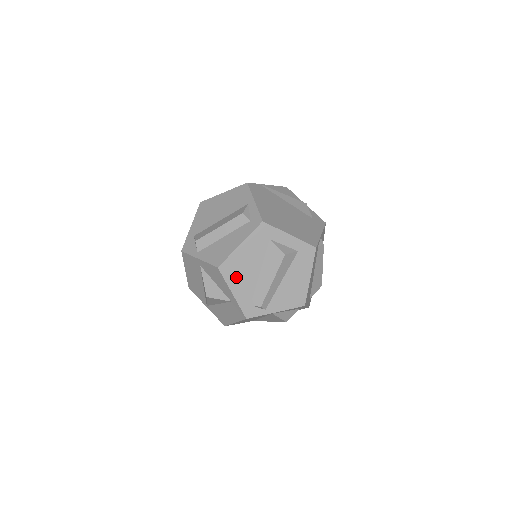
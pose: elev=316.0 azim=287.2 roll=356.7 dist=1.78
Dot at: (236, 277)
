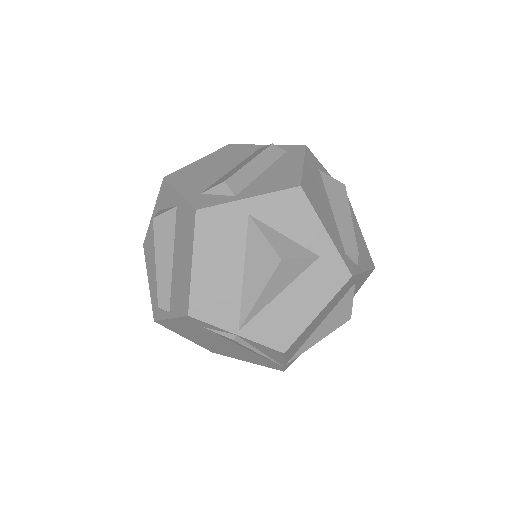
Dot at: (319, 207)
